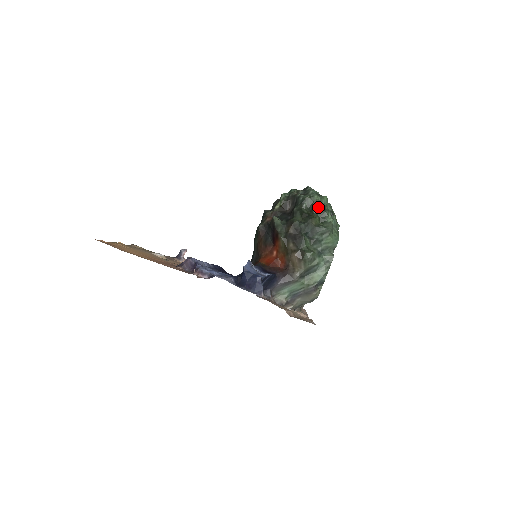
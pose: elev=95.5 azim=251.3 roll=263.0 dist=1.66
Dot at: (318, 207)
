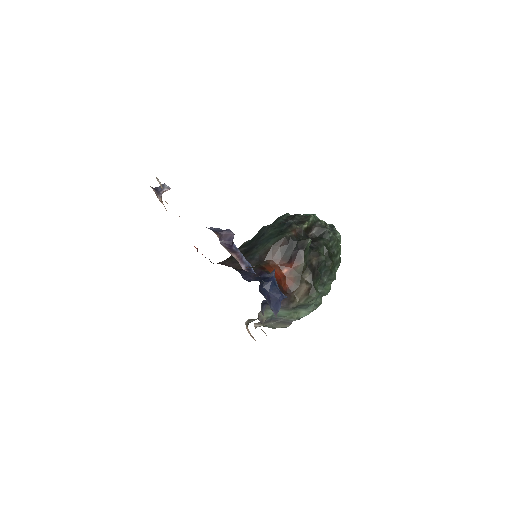
Dot at: (338, 253)
